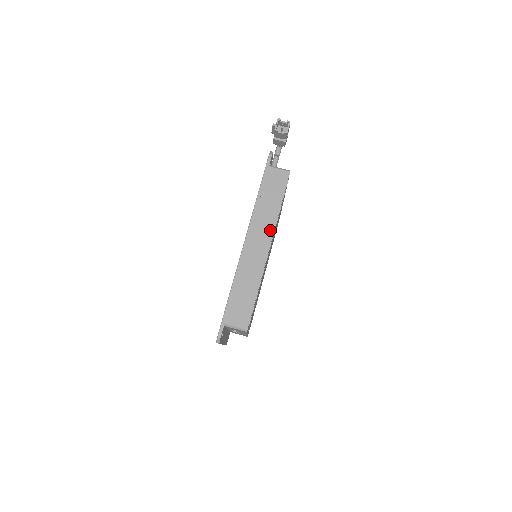
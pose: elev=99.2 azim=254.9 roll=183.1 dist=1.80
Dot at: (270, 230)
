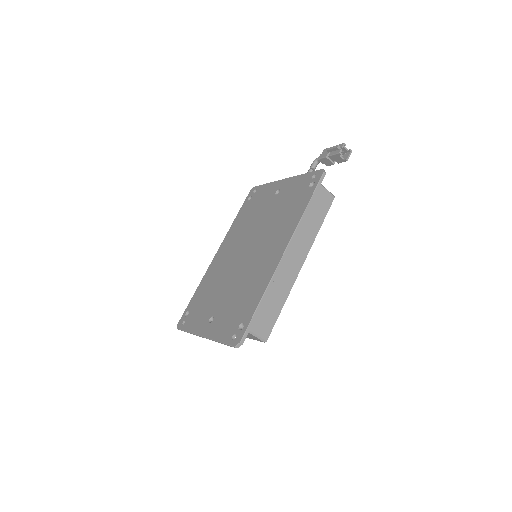
Dot at: (307, 248)
